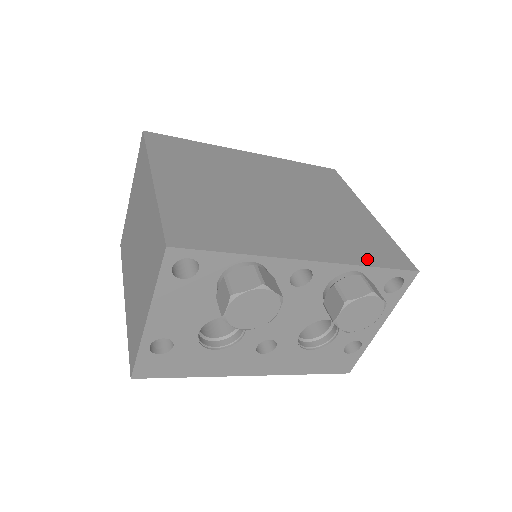
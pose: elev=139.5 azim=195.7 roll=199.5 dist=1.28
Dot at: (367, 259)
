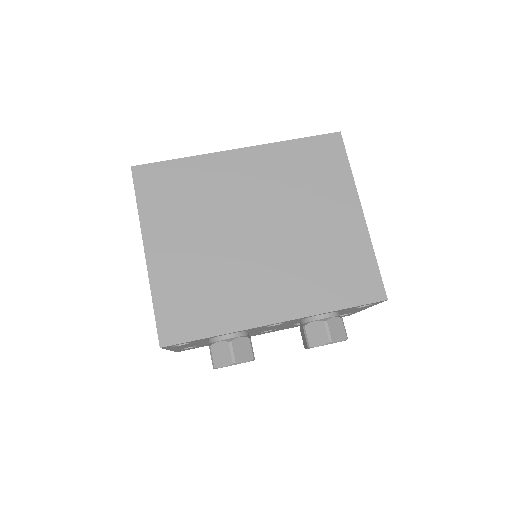
Dot at: (335, 300)
